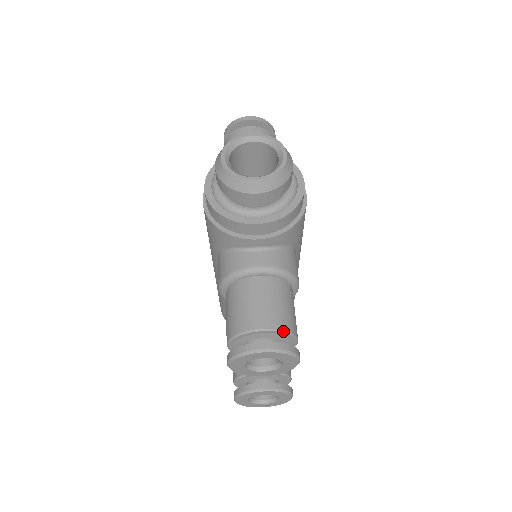
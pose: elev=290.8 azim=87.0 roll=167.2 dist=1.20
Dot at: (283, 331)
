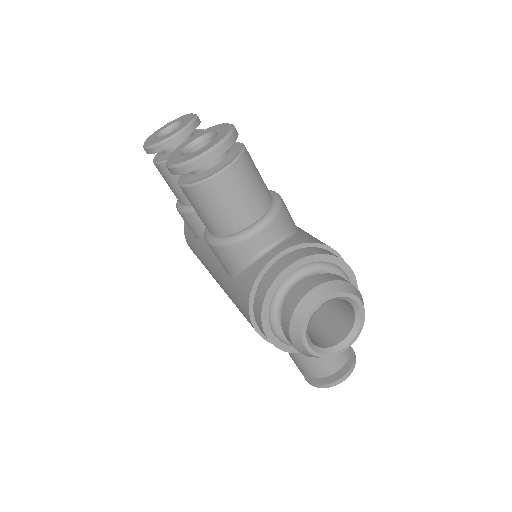
Dot at: (348, 358)
